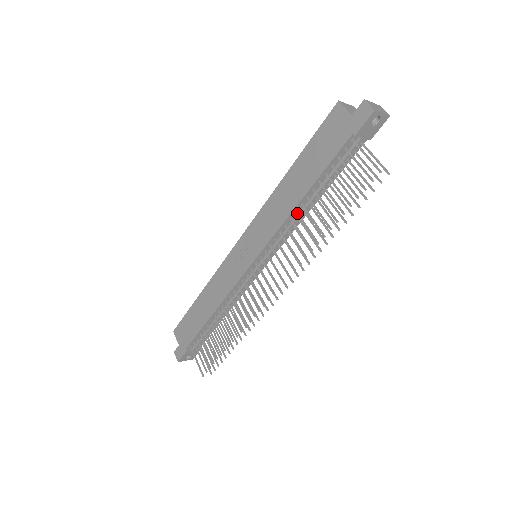
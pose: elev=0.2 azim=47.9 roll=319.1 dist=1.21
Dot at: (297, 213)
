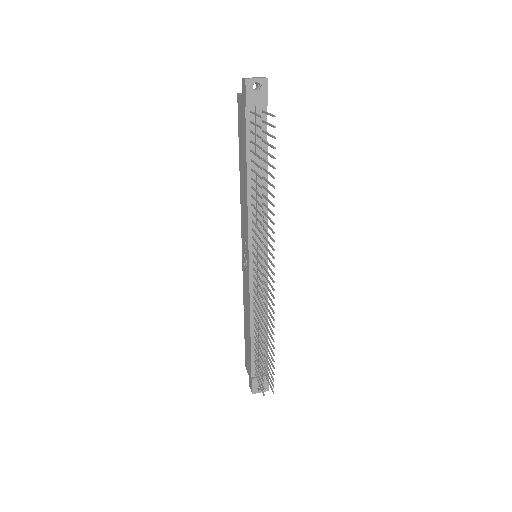
Dot at: (252, 196)
